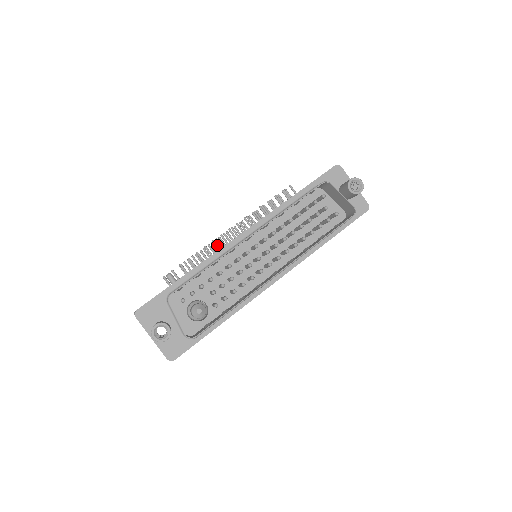
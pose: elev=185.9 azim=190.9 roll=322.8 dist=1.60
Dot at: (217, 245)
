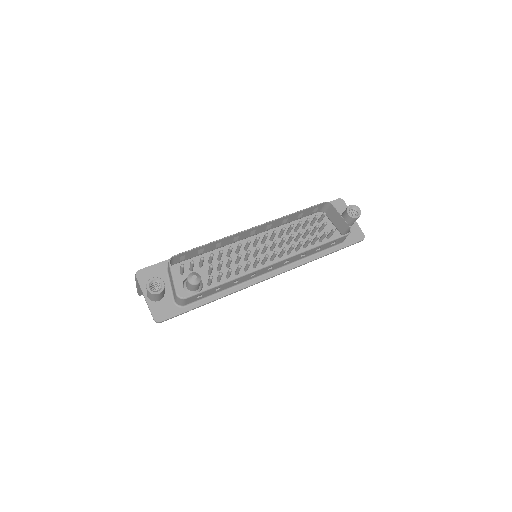
Dot at: occluded
